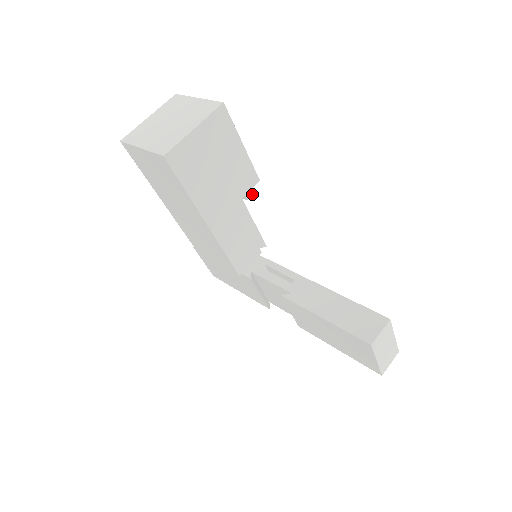
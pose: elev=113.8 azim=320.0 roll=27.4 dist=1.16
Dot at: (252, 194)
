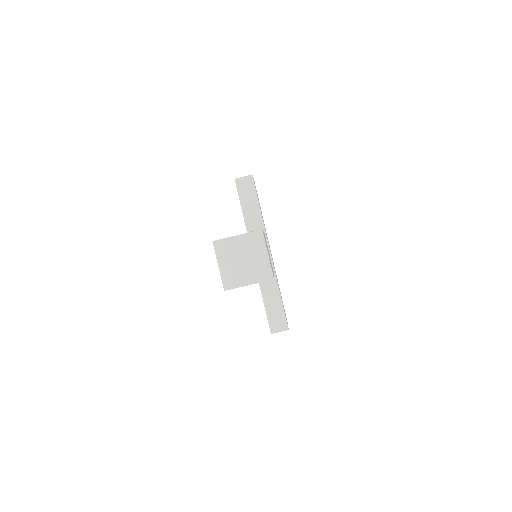
Dot at: occluded
